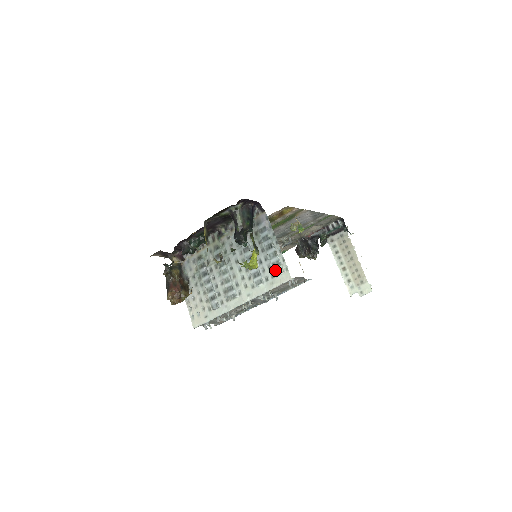
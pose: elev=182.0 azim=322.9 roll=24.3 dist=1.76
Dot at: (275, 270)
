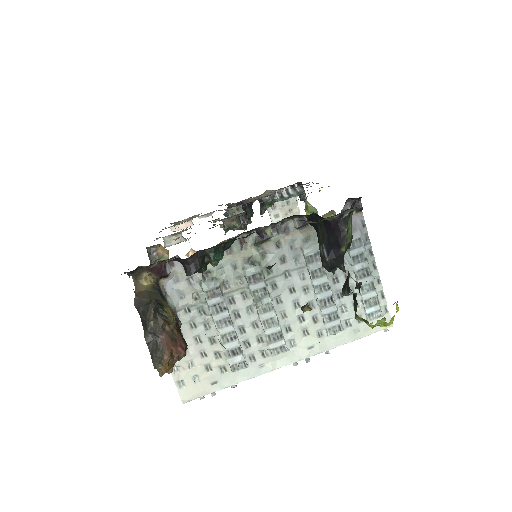
Dot at: (369, 312)
